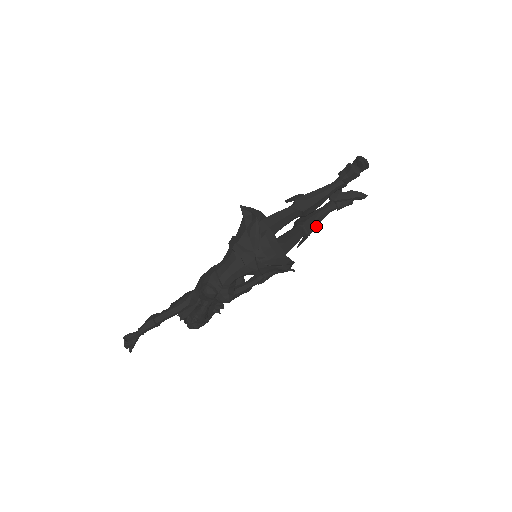
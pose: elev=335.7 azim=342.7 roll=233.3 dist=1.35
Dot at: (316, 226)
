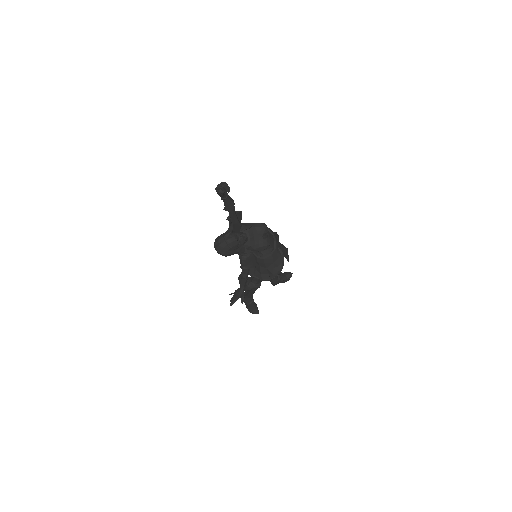
Dot at: occluded
